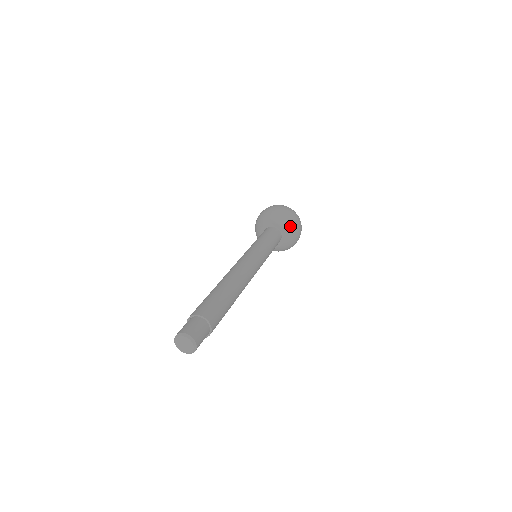
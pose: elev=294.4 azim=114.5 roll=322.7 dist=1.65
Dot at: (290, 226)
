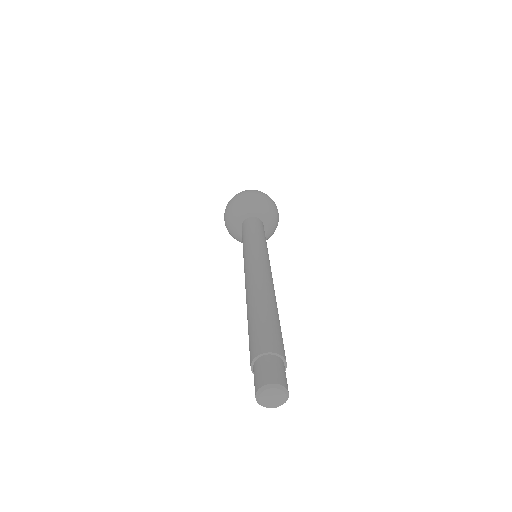
Dot at: (262, 205)
